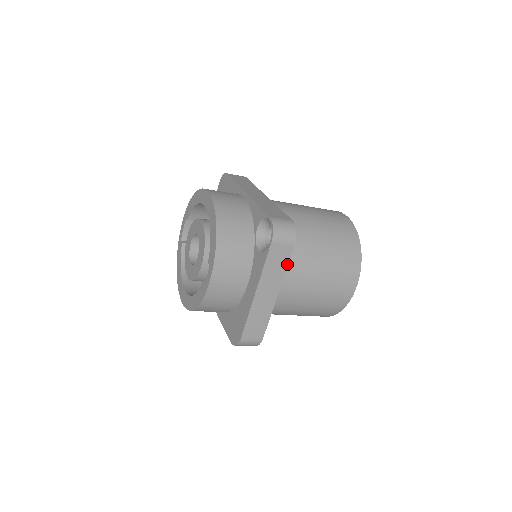
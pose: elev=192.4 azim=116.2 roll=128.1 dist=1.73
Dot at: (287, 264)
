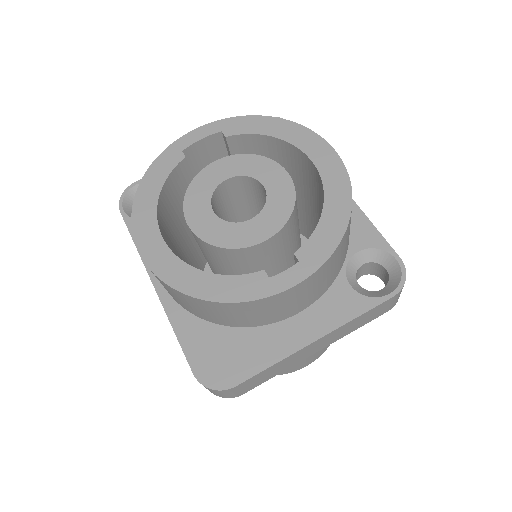
Dot at: (362, 325)
